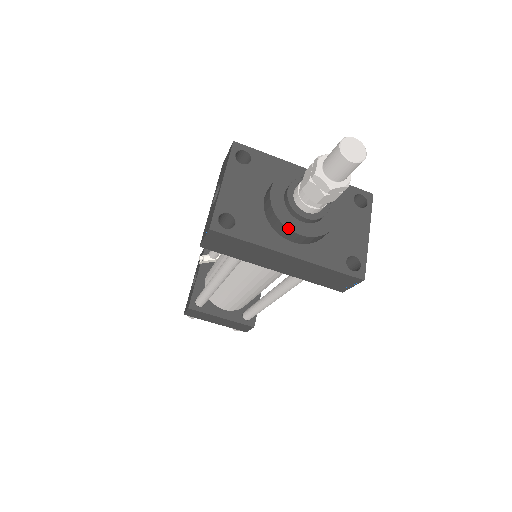
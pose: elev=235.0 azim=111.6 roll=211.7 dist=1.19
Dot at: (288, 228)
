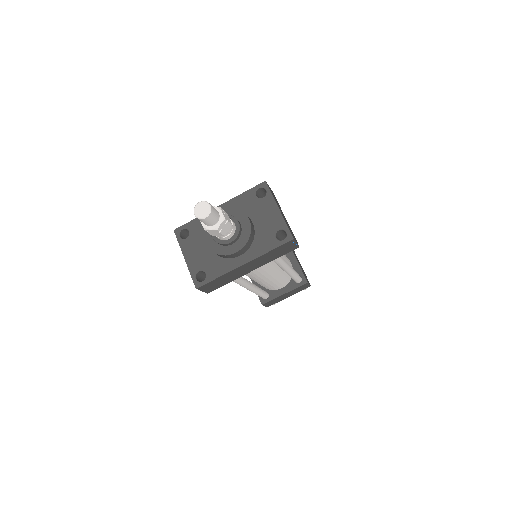
Dot at: (228, 255)
